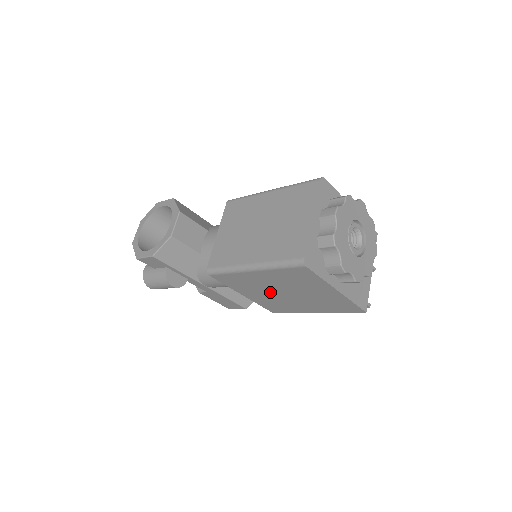
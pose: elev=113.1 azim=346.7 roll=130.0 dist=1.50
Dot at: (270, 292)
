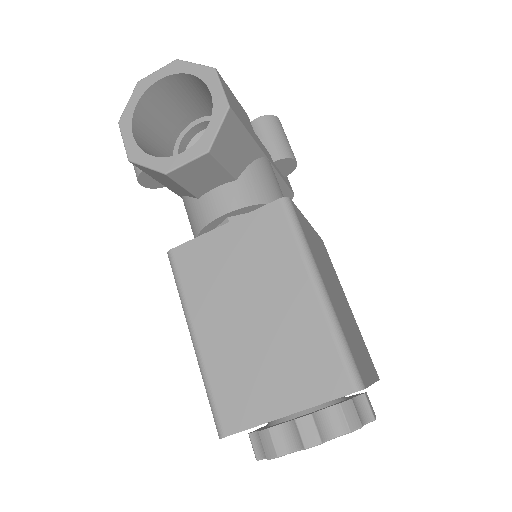
Dot at: occluded
